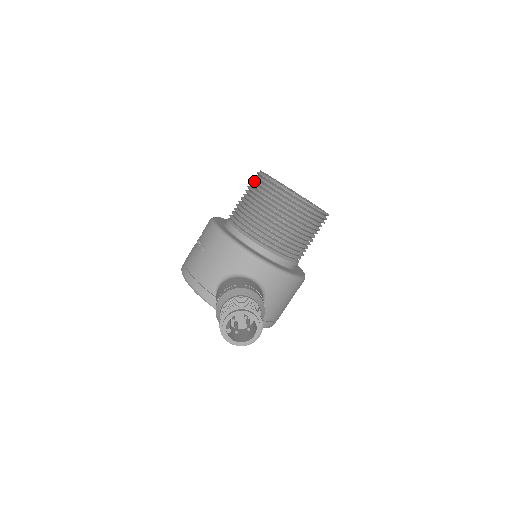
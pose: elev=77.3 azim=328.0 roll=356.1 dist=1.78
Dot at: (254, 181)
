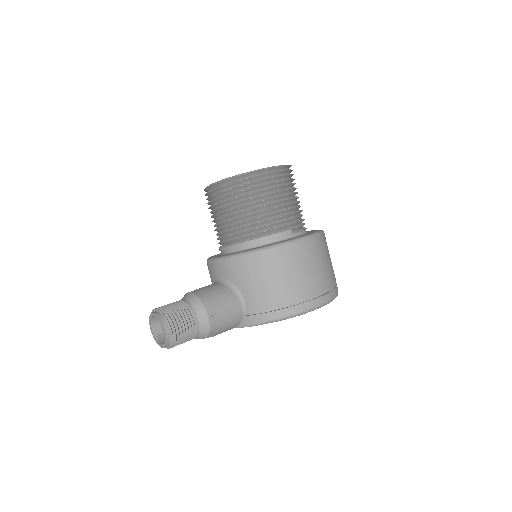
Dot at: occluded
